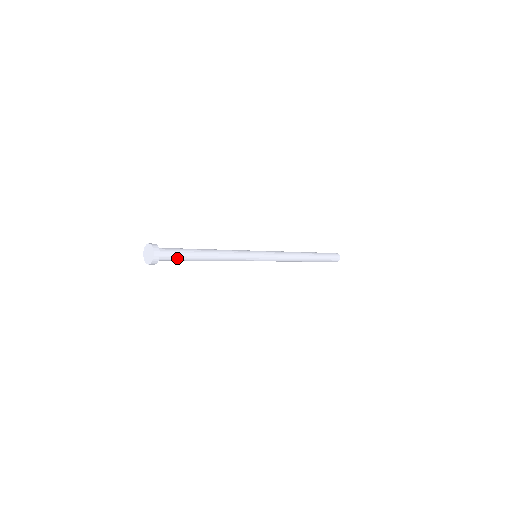
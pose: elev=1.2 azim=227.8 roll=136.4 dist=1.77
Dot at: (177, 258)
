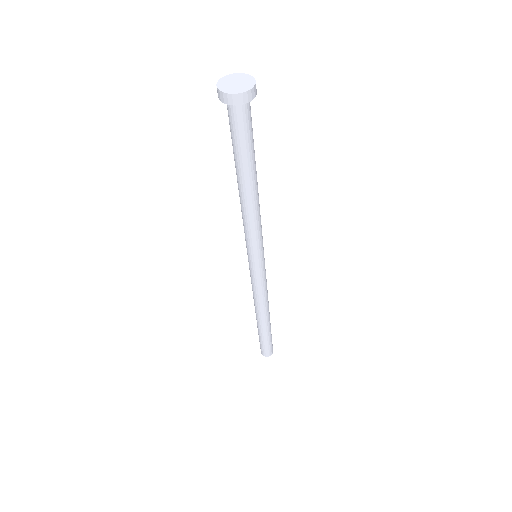
Dot at: (248, 136)
